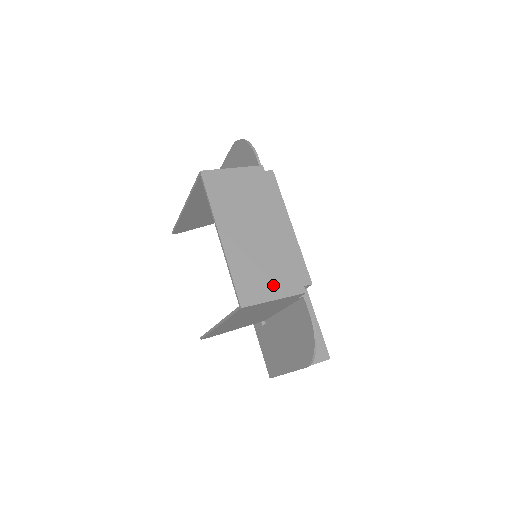
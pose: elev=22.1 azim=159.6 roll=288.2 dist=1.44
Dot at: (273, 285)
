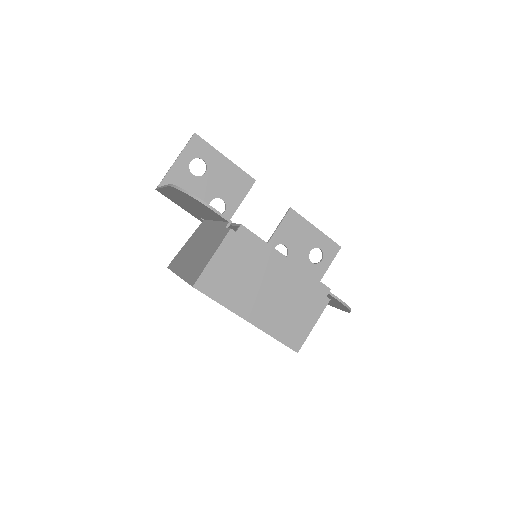
Dot at: (306, 317)
